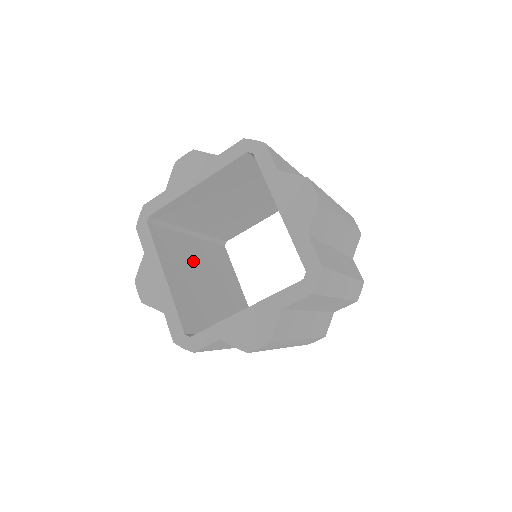
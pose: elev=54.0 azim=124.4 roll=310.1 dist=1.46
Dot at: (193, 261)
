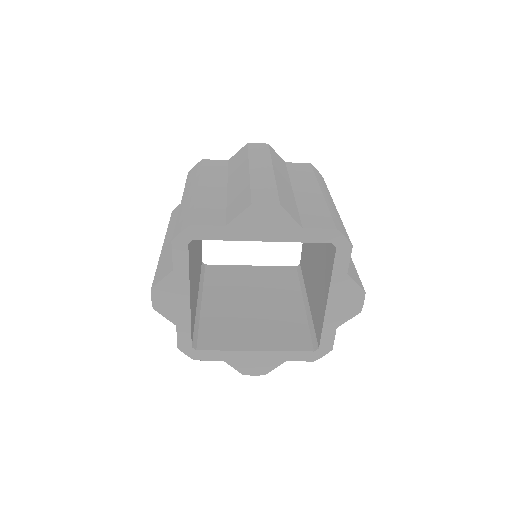
Dot at: occluded
